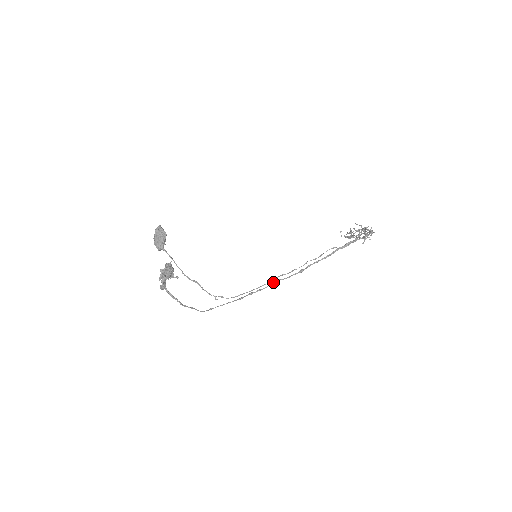
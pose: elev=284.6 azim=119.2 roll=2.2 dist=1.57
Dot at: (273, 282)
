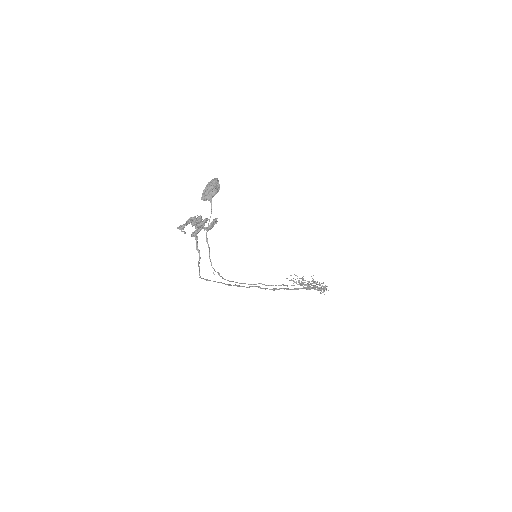
Dot at: (255, 286)
